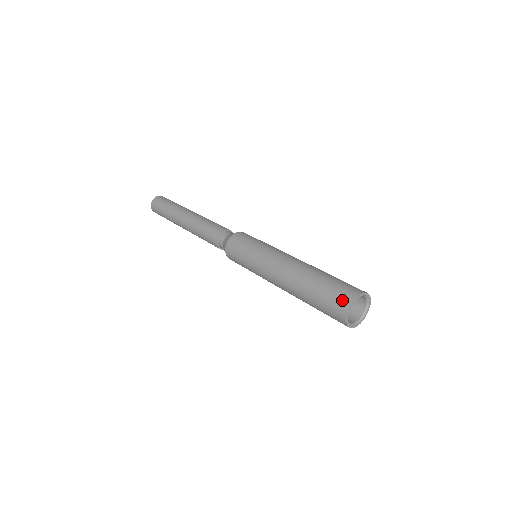
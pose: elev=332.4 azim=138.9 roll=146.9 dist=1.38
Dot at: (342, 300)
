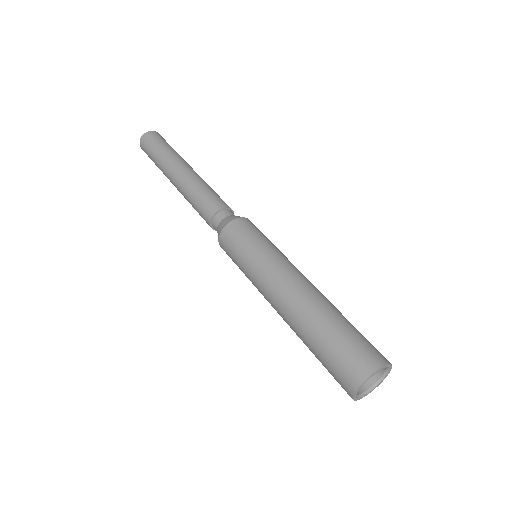
Dot at: (354, 370)
